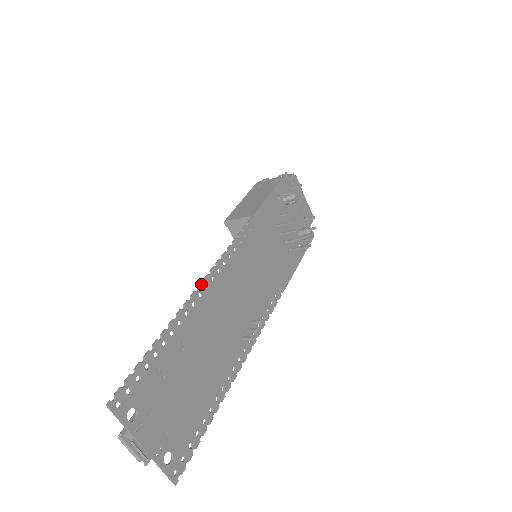
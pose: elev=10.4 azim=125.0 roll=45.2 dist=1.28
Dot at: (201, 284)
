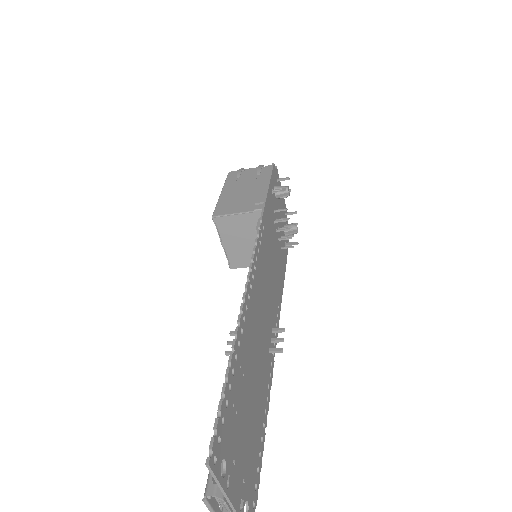
Dot at: (245, 294)
